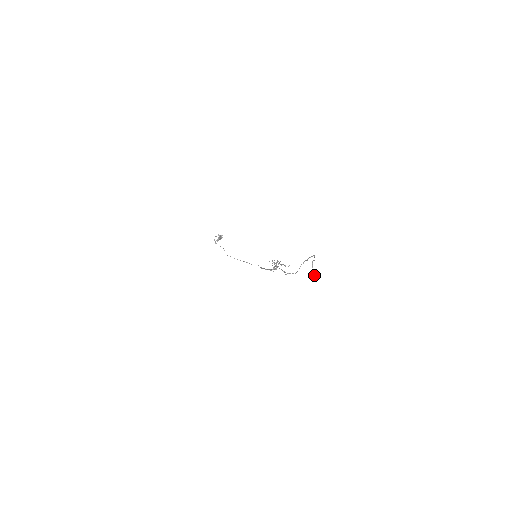
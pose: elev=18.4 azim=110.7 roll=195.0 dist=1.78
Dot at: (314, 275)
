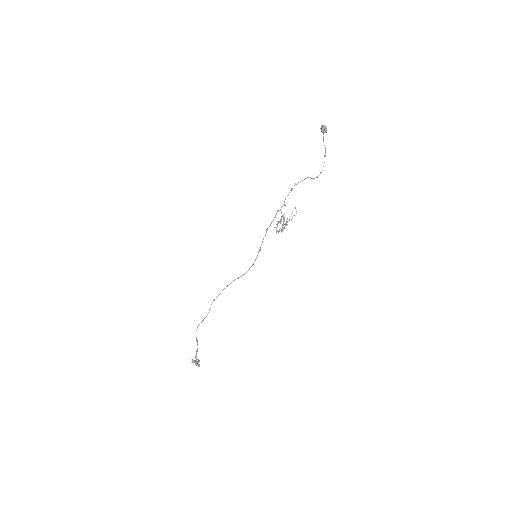
Dot at: (324, 127)
